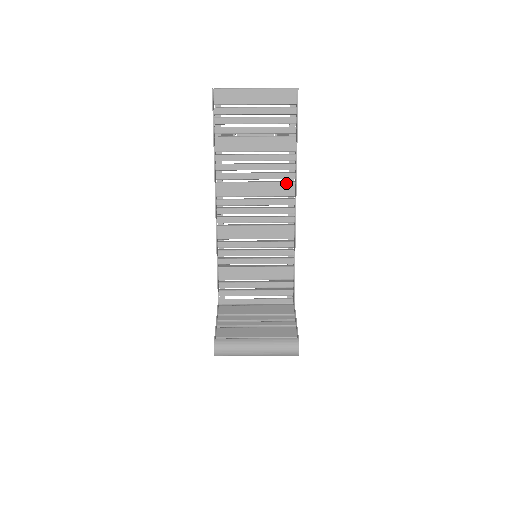
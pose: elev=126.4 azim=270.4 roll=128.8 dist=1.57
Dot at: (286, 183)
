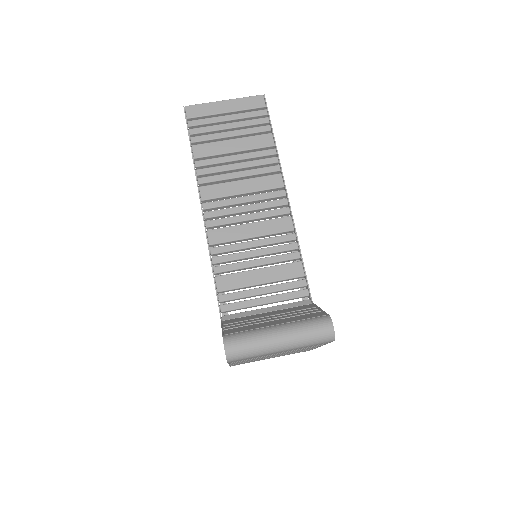
Dot at: (272, 176)
